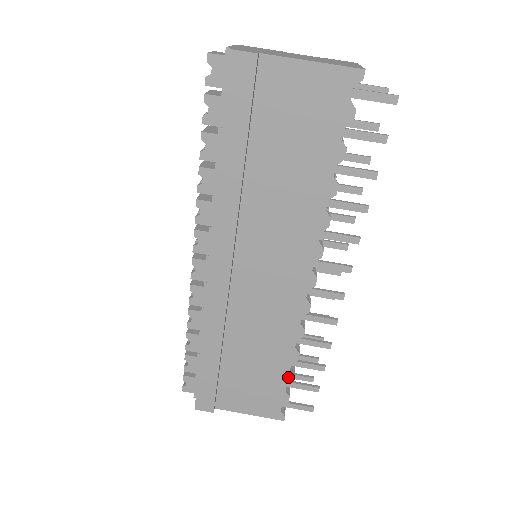
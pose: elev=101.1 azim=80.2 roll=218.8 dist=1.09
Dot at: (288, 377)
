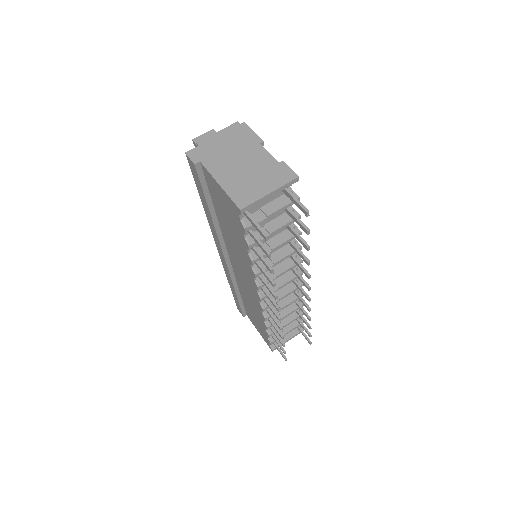
Dot at: (267, 333)
